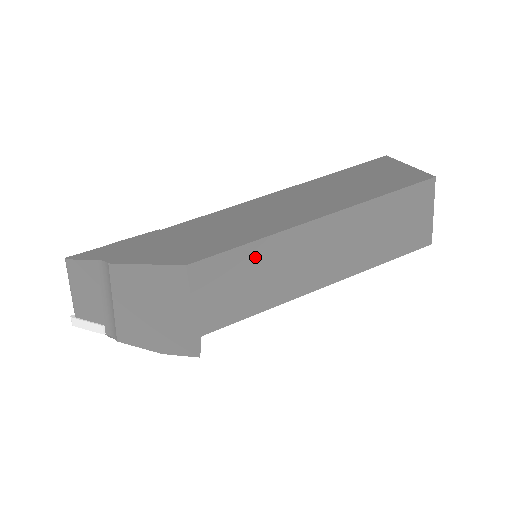
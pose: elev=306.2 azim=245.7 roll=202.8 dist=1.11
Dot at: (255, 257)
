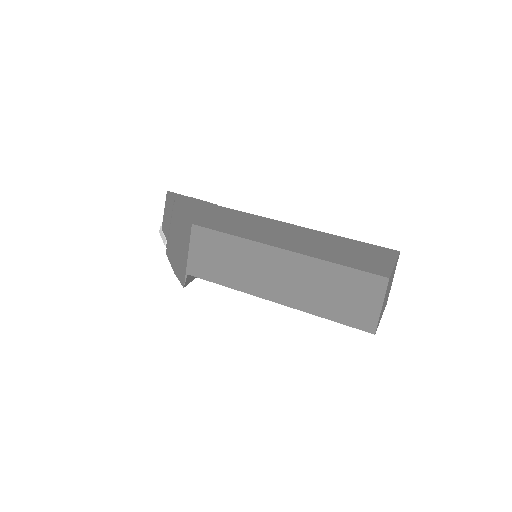
Dot at: (232, 246)
